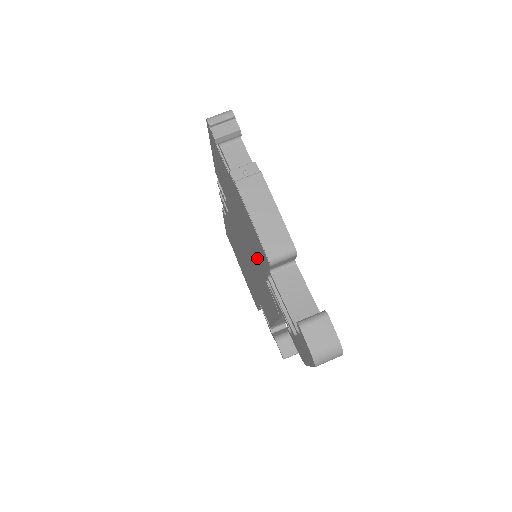
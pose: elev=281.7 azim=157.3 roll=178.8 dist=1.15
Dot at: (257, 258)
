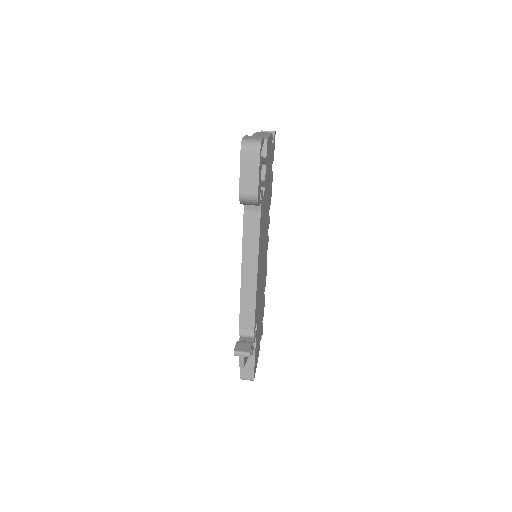
Dot at: occluded
